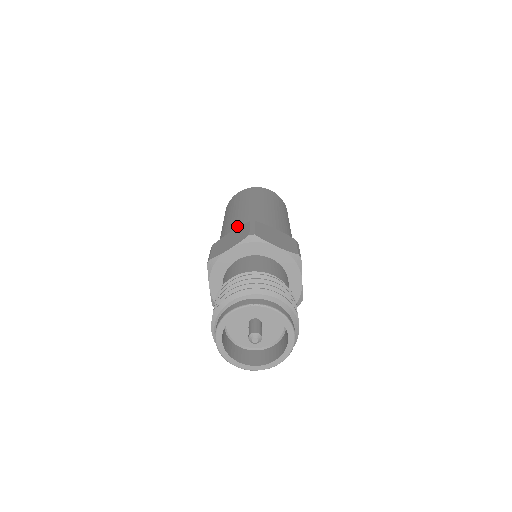
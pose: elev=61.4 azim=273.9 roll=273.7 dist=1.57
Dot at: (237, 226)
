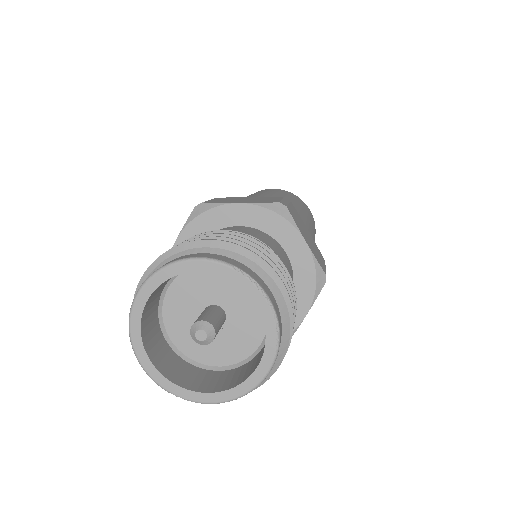
Dot at: occluded
